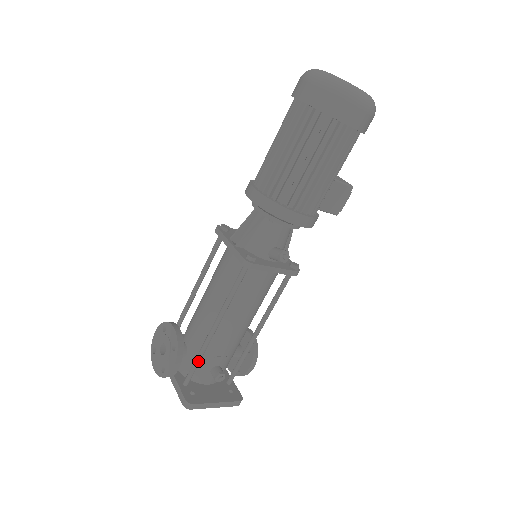
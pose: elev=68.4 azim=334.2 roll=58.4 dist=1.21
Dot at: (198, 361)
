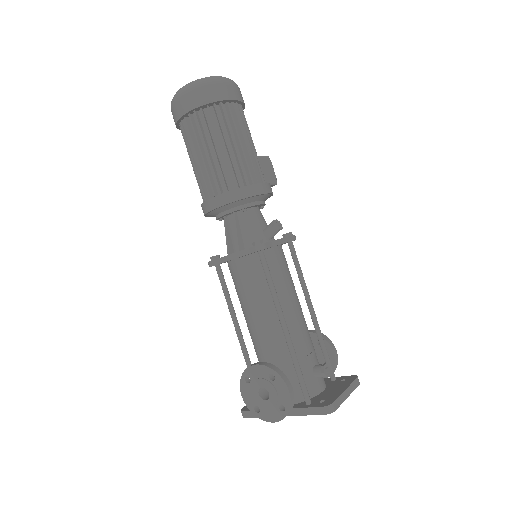
Dot at: (299, 369)
